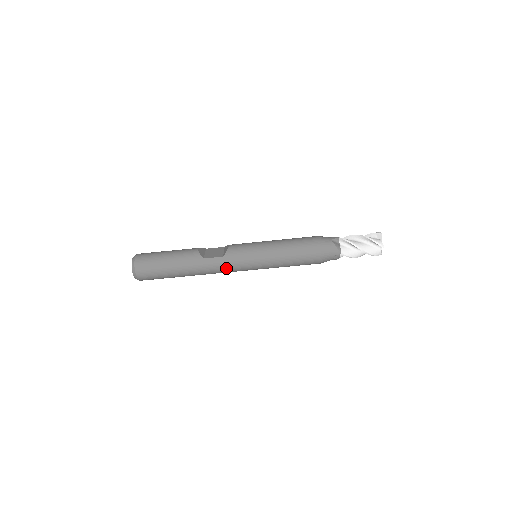
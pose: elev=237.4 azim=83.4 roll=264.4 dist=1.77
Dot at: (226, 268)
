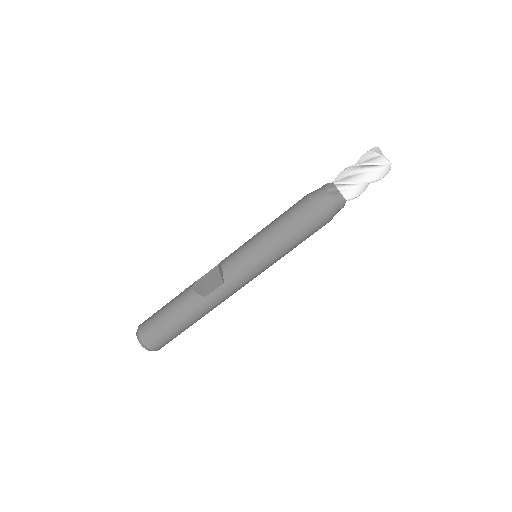
Dot at: (234, 290)
